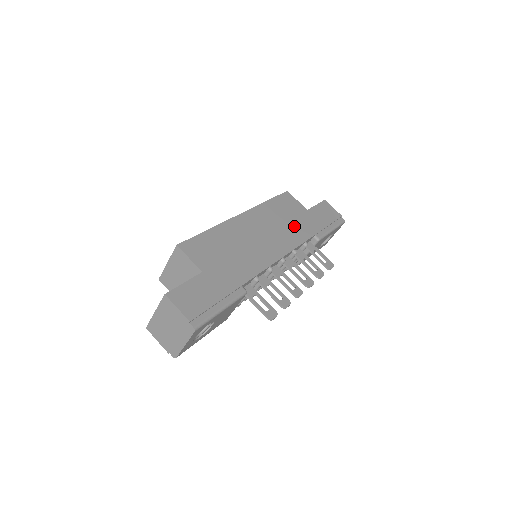
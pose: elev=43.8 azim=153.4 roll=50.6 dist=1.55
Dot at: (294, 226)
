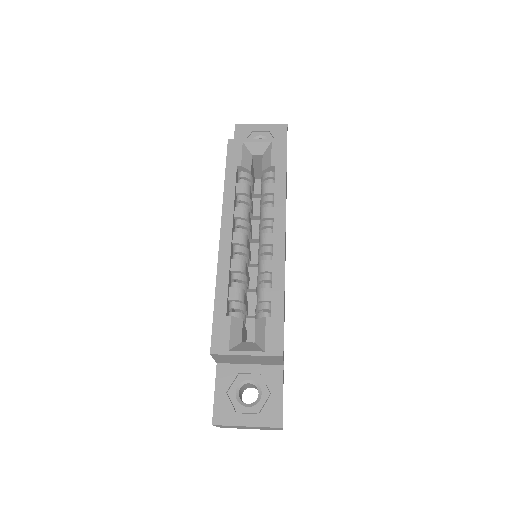
Dot at: occluded
